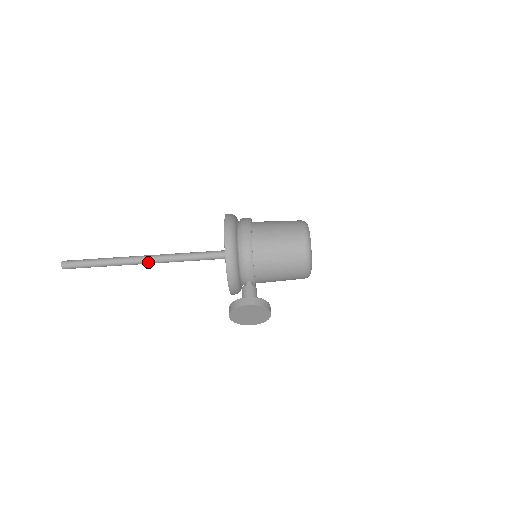
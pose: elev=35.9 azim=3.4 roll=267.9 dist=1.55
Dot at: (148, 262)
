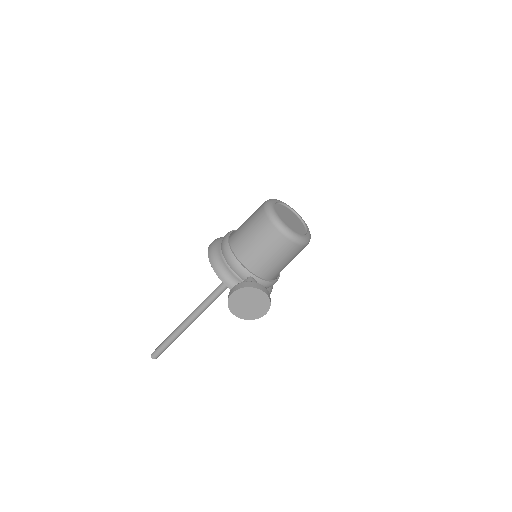
Dot at: (194, 317)
